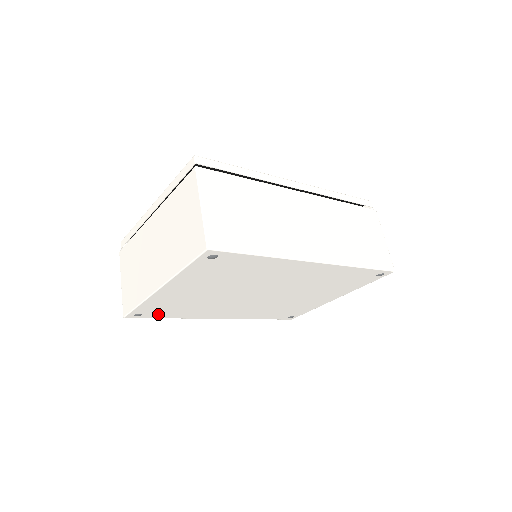
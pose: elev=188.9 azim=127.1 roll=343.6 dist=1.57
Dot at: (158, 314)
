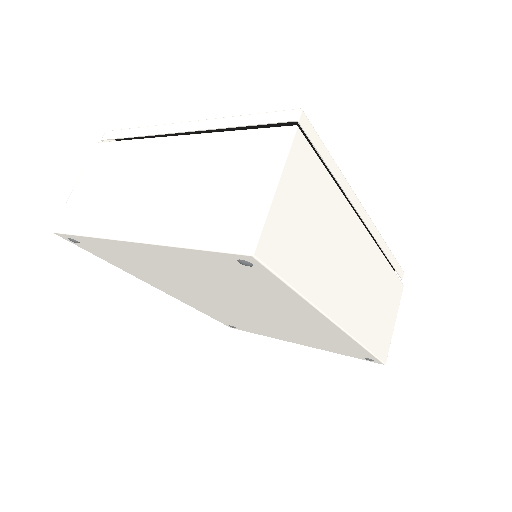
Dot at: (99, 253)
